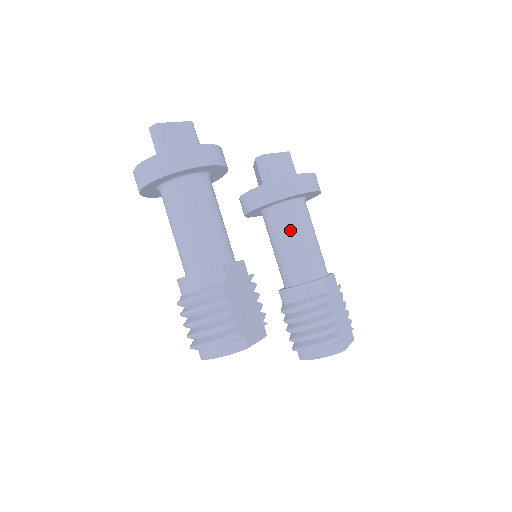
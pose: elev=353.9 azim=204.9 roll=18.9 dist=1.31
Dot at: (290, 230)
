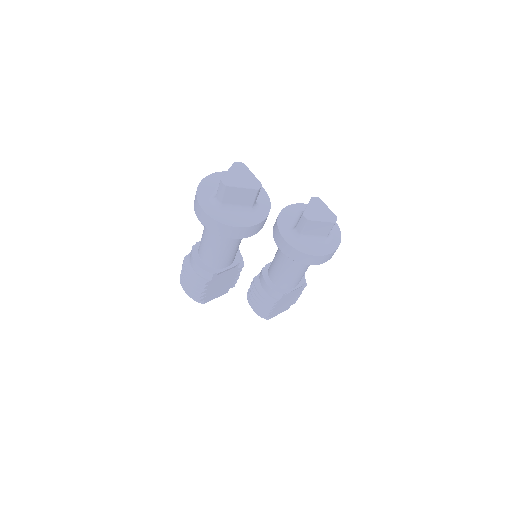
Dot at: (288, 262)
